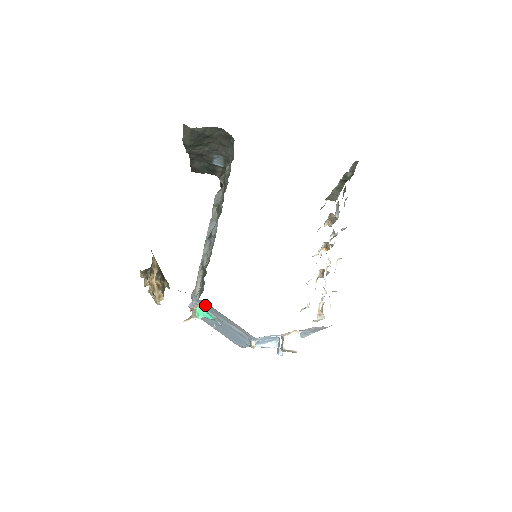
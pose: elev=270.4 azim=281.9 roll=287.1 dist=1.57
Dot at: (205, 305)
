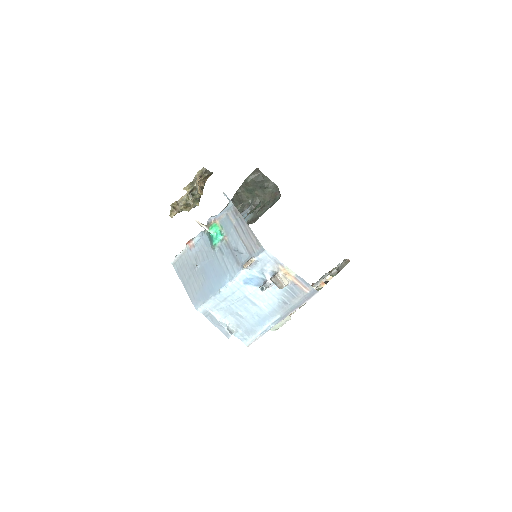
Dot at: (232, 216)
